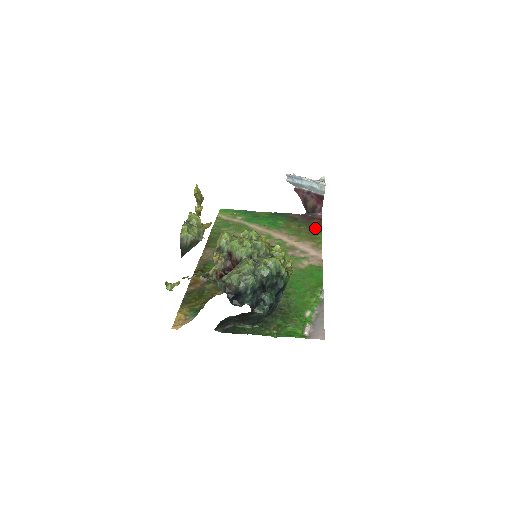
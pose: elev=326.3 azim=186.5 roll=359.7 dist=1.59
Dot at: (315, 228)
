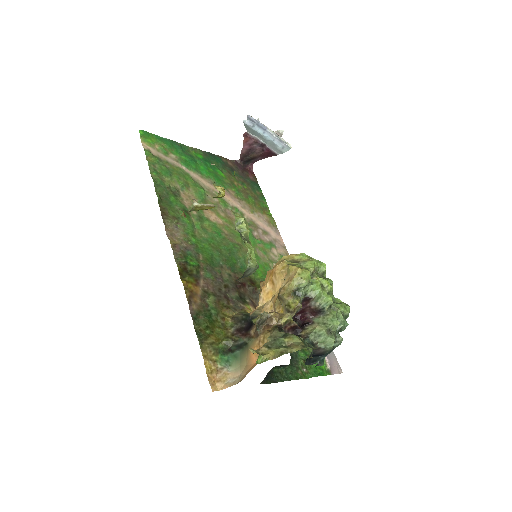
Dot at: (256, 189)
